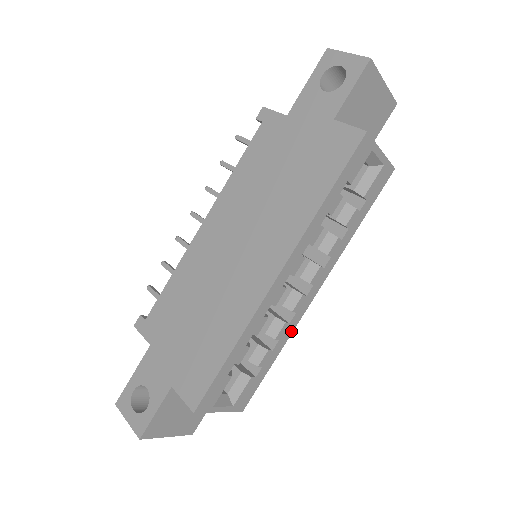
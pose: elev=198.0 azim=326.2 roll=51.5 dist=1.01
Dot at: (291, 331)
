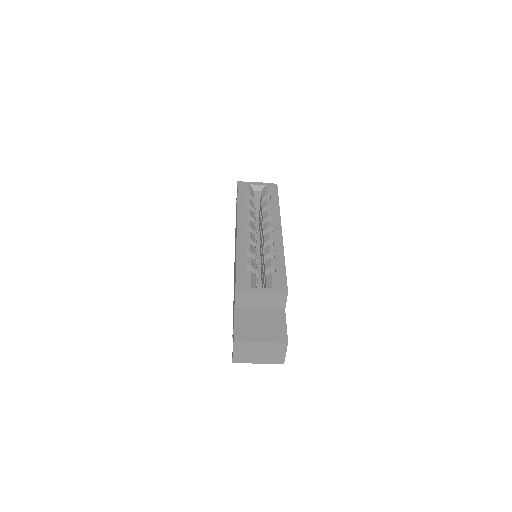
Dot at: (282, 248)
